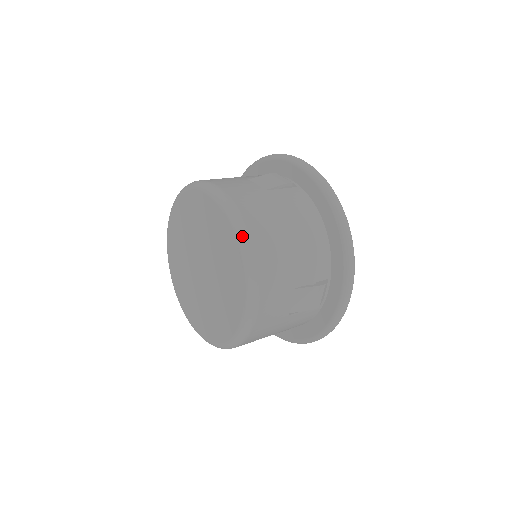
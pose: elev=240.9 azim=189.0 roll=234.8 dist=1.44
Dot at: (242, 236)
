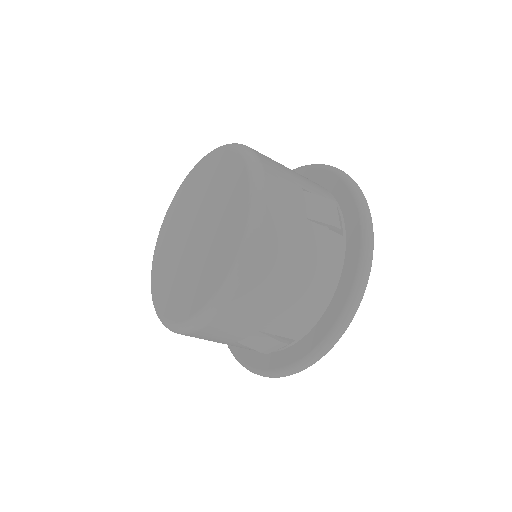
Dot at: (244, 256)
